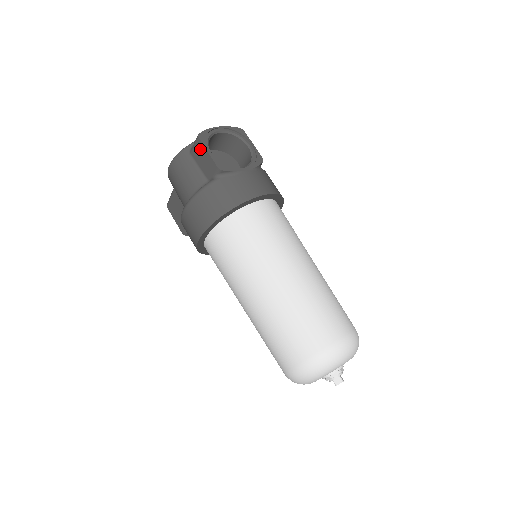
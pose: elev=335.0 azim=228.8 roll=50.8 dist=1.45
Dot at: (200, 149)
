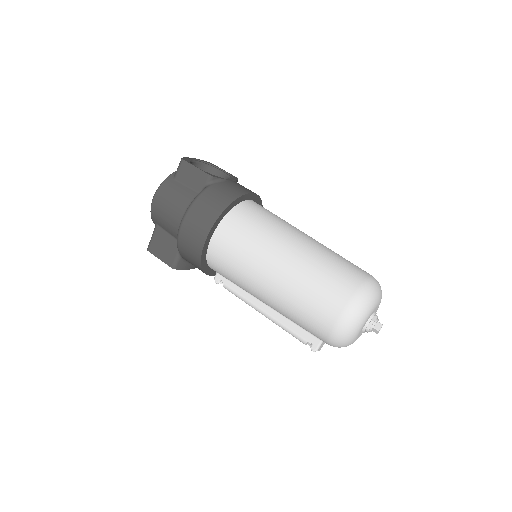
Dot at: (186, 169)
